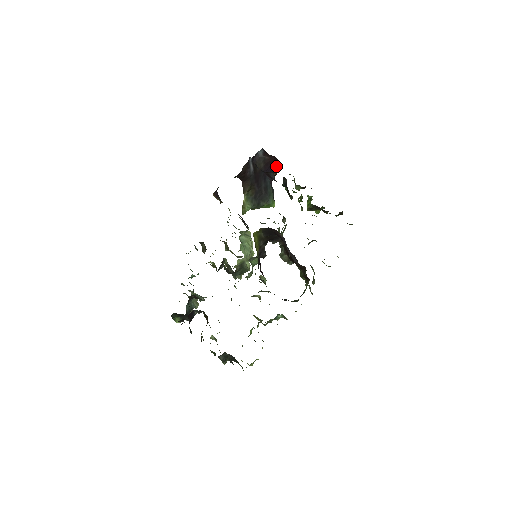
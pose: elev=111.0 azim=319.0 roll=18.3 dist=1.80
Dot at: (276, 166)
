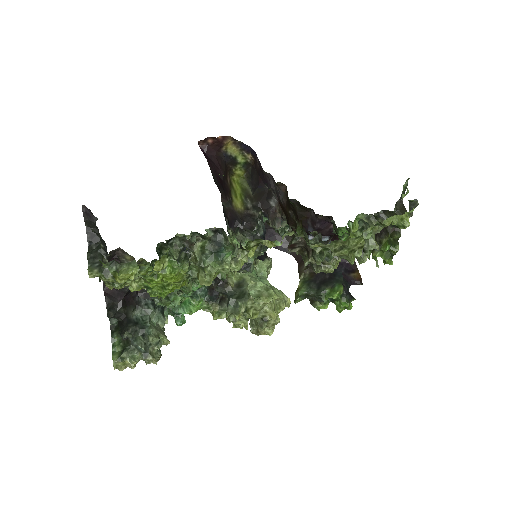
Dot at: (356, 267)
